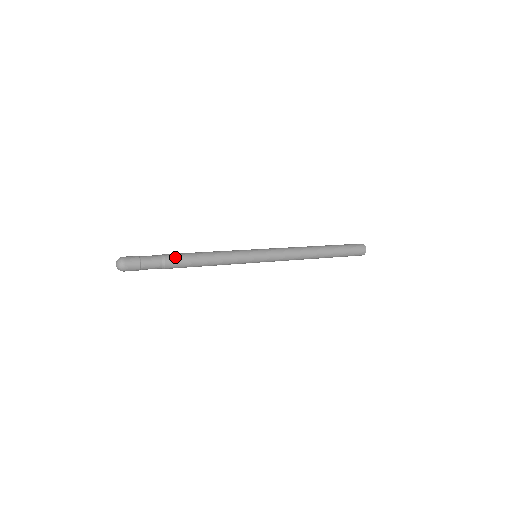
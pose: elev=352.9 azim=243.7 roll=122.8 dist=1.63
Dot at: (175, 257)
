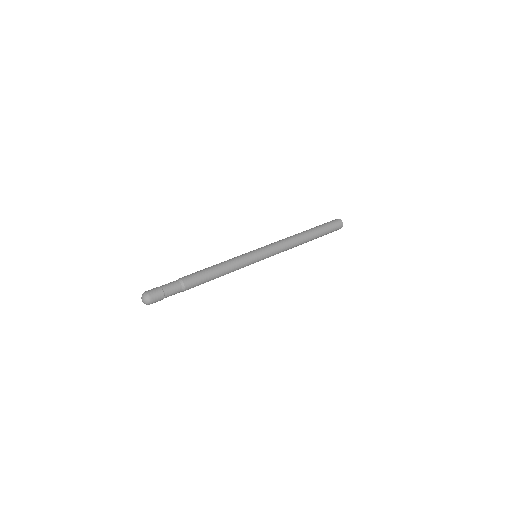
Dot at: (193, 283)
